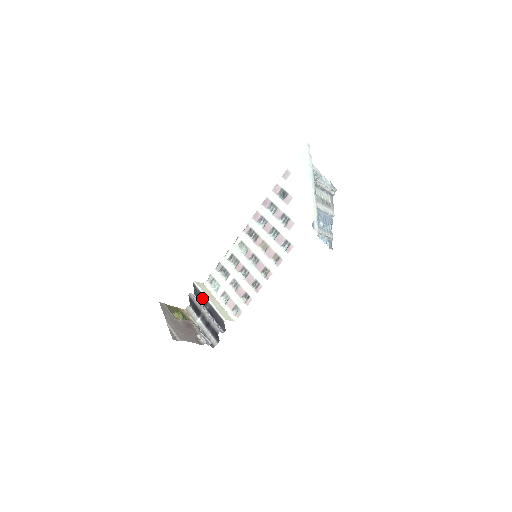
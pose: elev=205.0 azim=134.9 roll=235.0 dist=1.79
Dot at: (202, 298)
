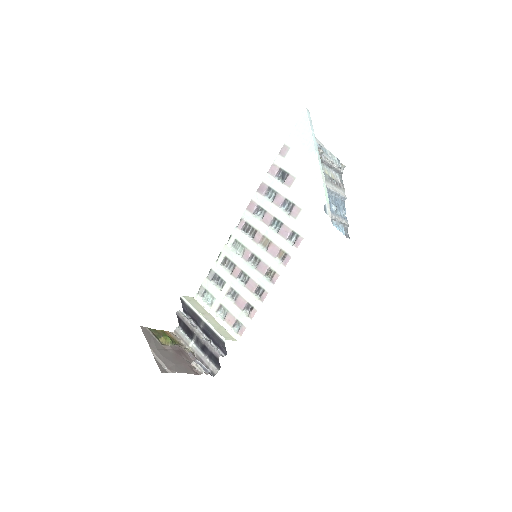
Dot at: (193, 316)
